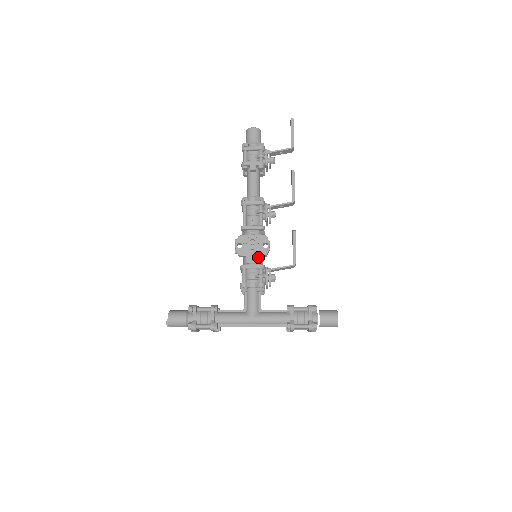
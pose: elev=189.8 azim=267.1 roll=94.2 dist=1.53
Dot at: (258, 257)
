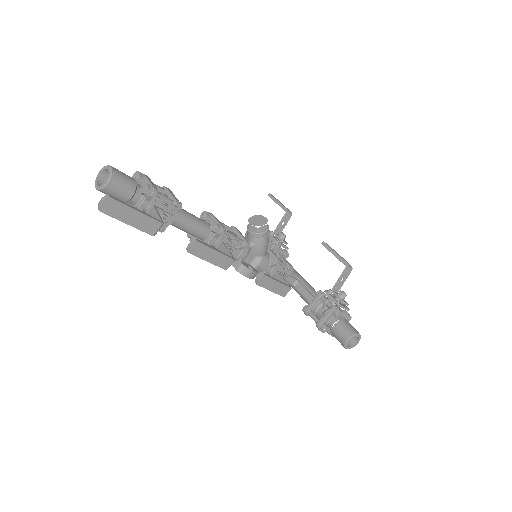
Dot at: occluded
